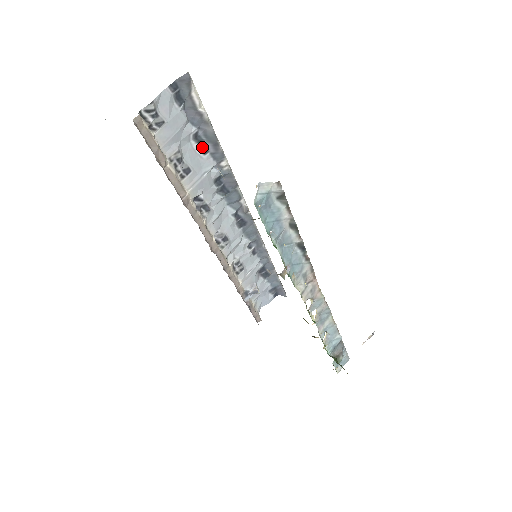
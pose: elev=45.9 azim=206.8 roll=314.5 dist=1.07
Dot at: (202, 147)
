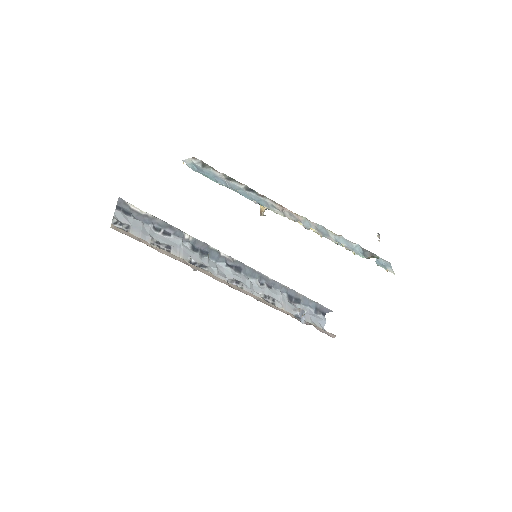
Dot at: (165, 233)
